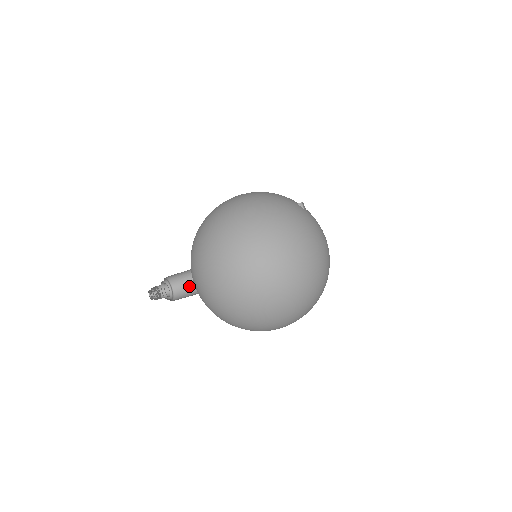
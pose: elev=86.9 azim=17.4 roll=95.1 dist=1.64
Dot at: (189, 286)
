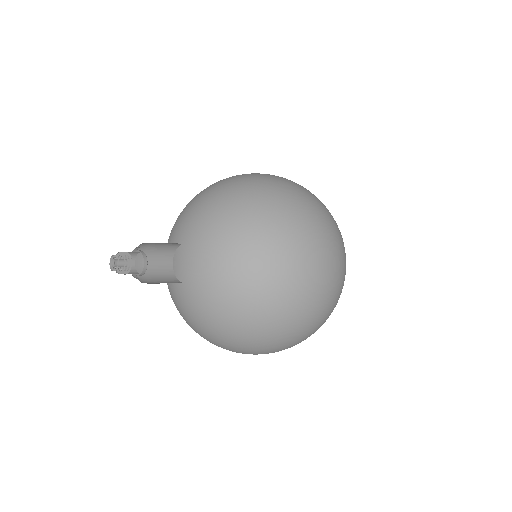
Dot at: (157, 261)
